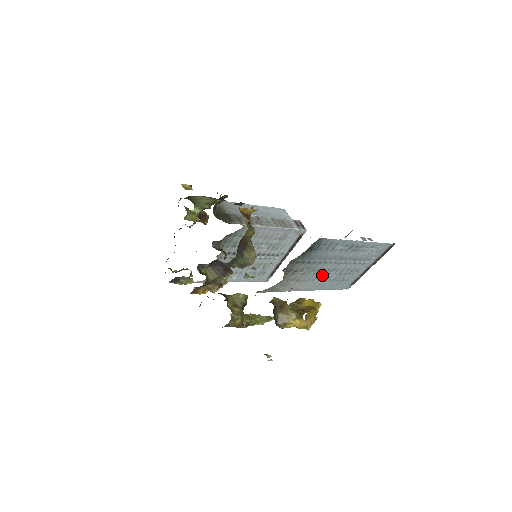
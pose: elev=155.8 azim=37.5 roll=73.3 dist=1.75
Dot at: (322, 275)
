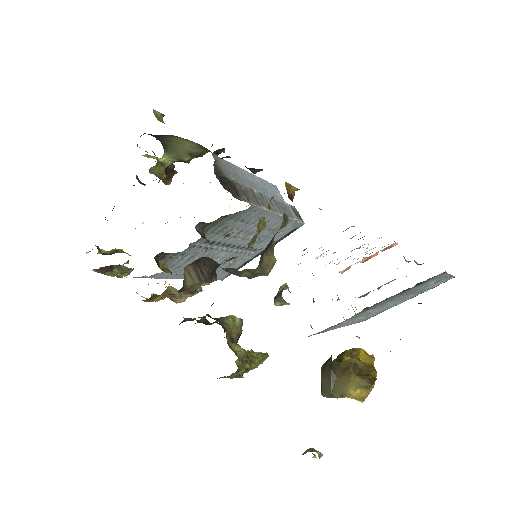
Dot at: (373, 311)
